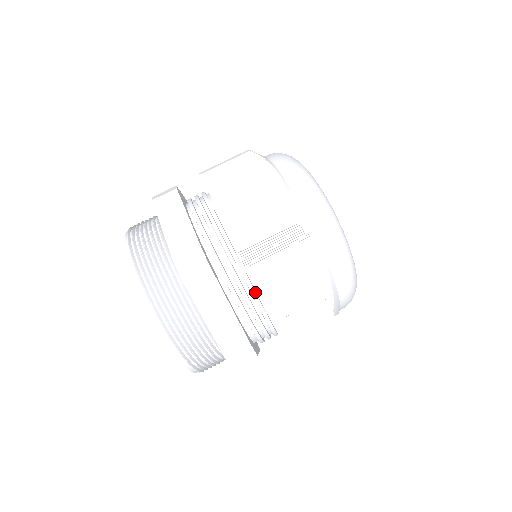
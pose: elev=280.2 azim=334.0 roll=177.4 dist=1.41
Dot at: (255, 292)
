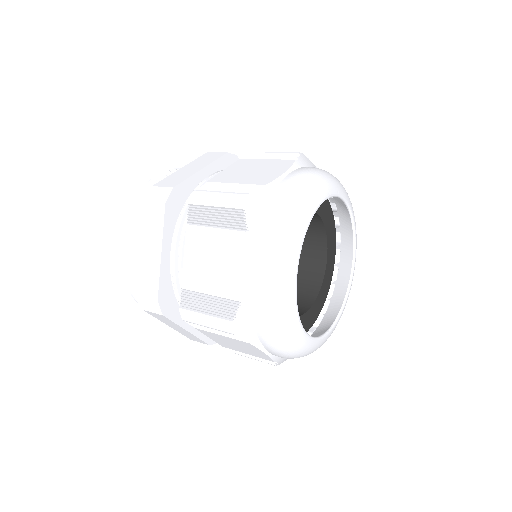
Dot at: occluded
